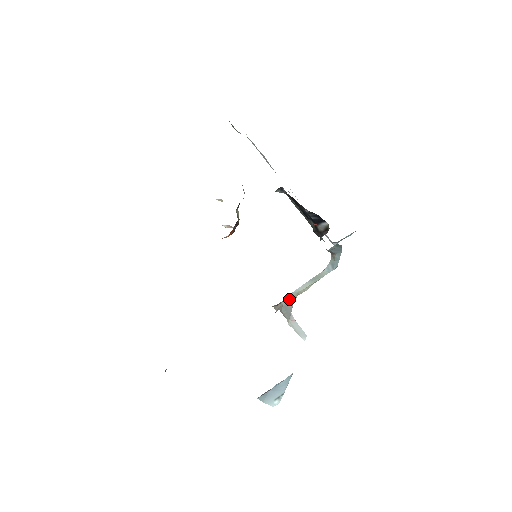
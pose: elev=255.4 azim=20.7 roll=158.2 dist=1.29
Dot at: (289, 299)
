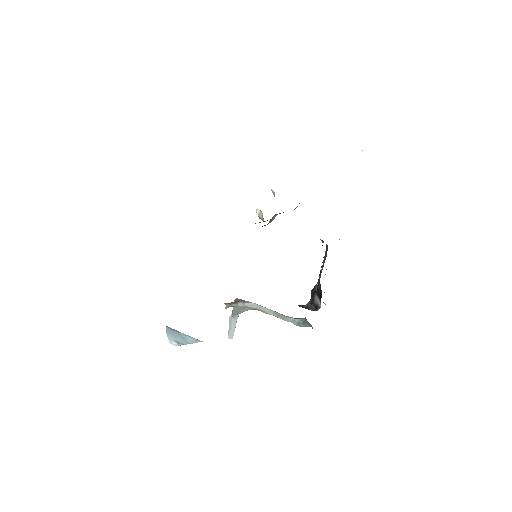
Dot at: (247, 305)
